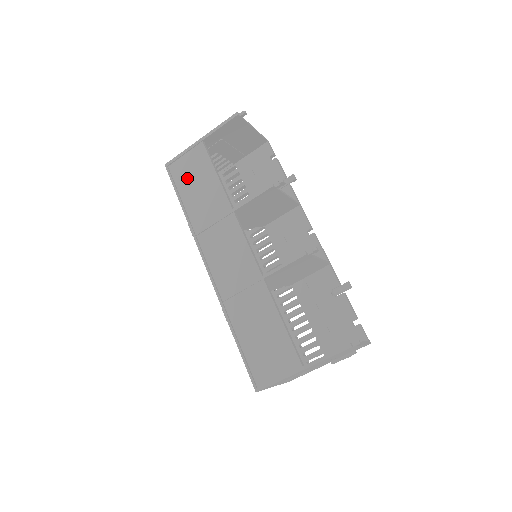
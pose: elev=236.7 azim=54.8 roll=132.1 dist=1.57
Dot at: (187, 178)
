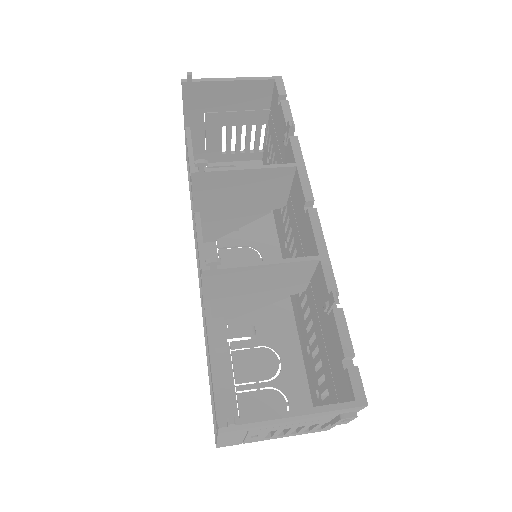
Dot at: occluded
